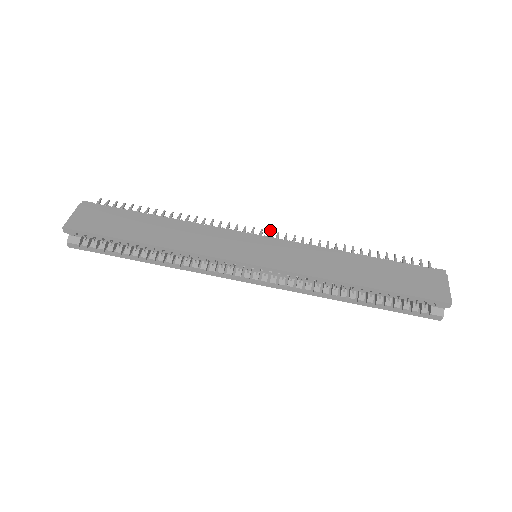
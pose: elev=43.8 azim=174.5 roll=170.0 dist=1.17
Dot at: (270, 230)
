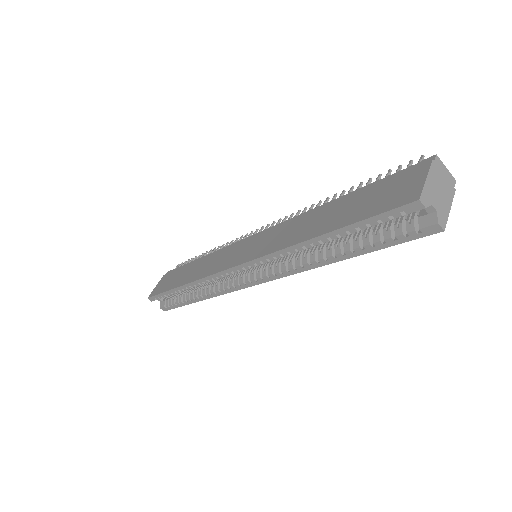
Dot at: occluded
